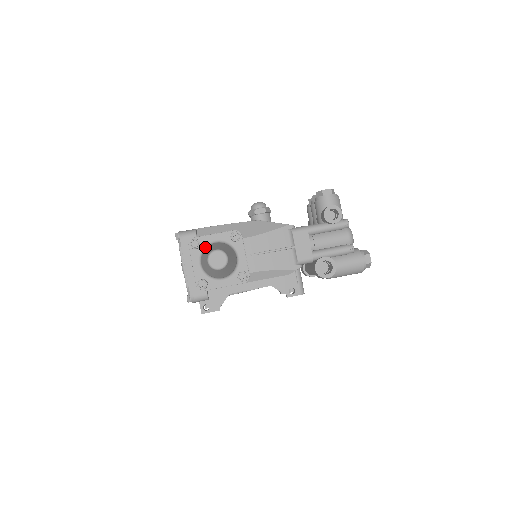
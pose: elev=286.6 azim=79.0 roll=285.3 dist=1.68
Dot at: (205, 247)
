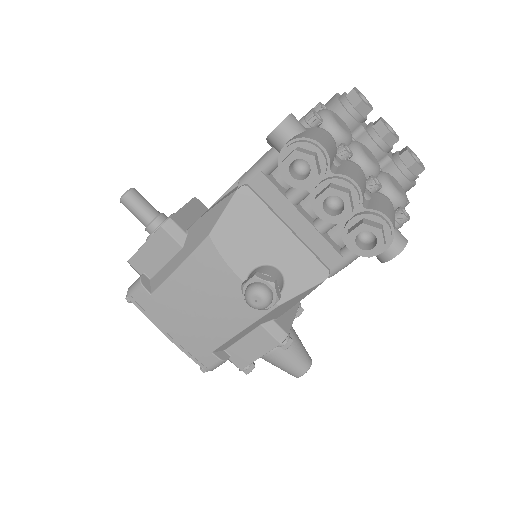
Dot at: occluded
